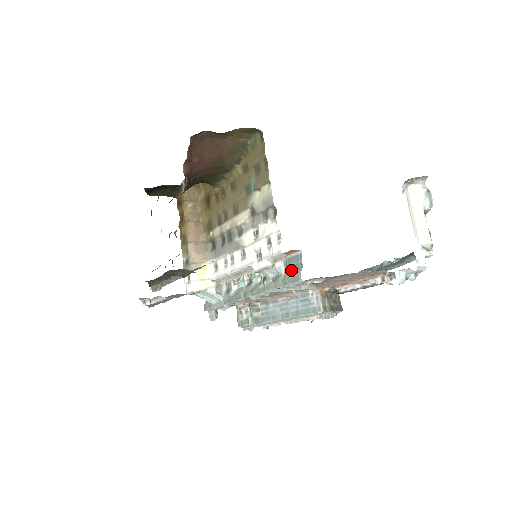
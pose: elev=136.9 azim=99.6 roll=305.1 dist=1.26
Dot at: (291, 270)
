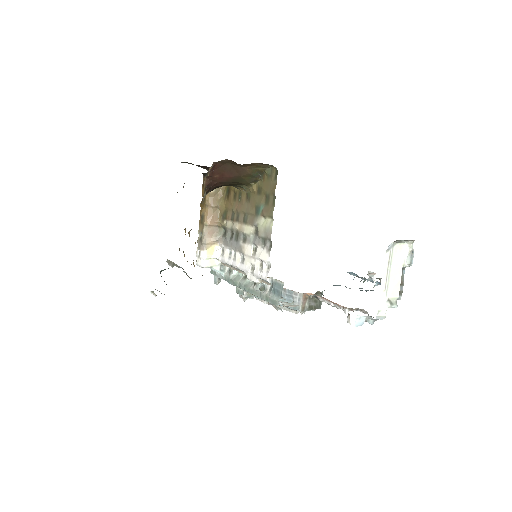
Dot at: (274, 292)
